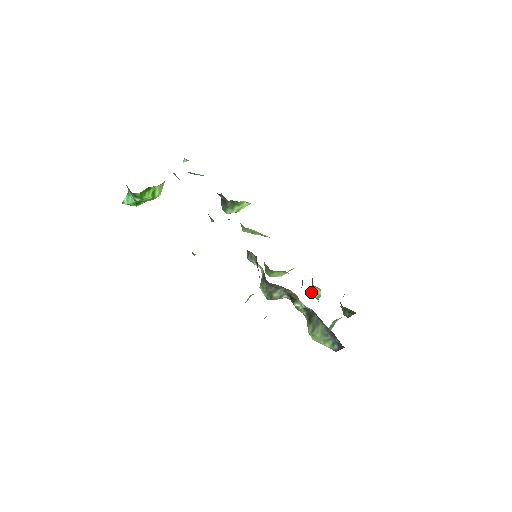
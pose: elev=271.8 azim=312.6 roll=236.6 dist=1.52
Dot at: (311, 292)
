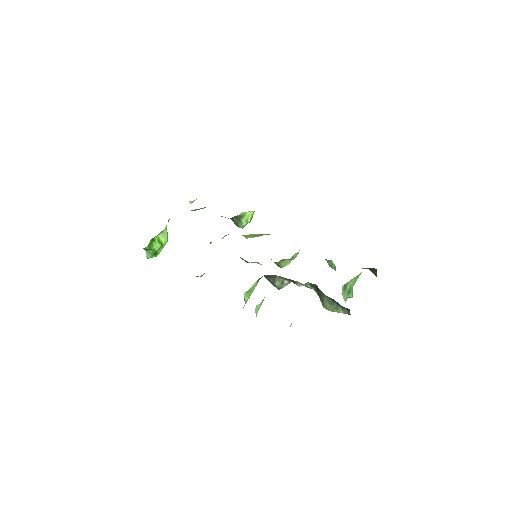
Dot at: (329, 266)
